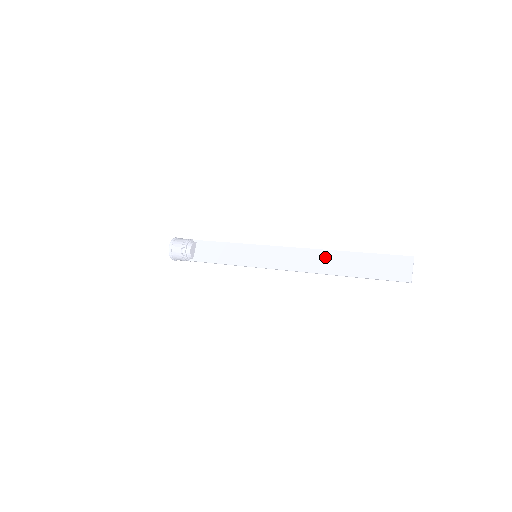
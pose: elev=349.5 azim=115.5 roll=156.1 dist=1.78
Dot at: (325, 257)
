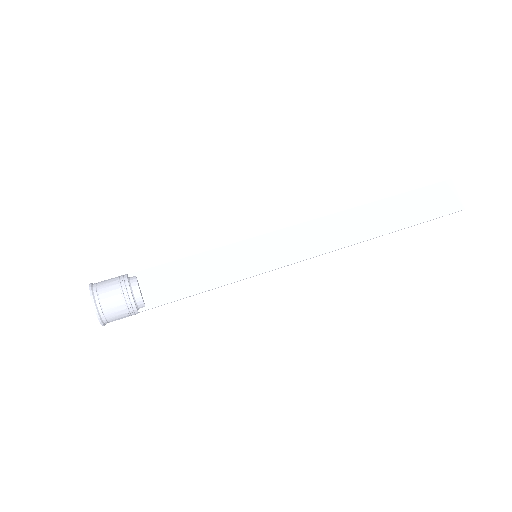
Dot at: (355, 218)
